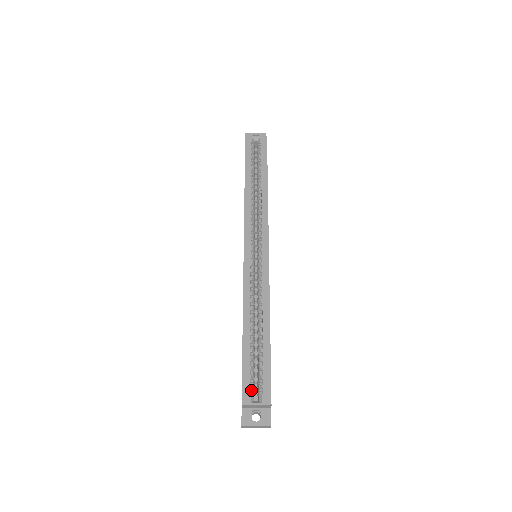
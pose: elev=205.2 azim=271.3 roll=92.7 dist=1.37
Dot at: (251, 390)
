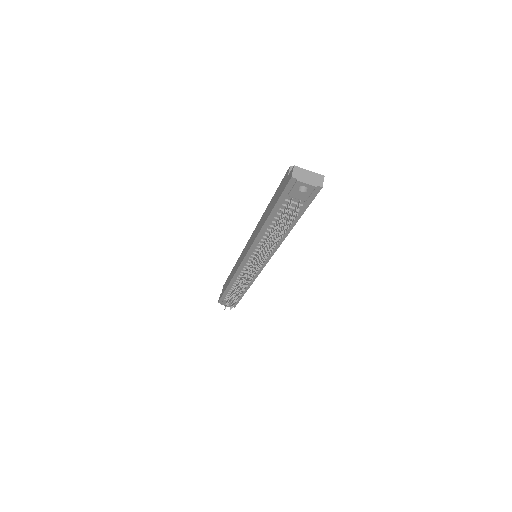
Dot at: occluded
